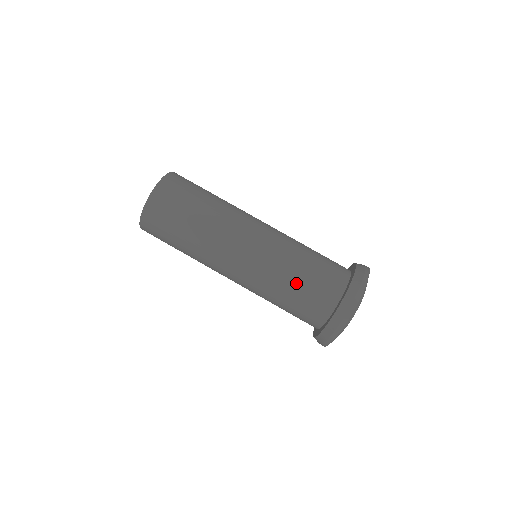
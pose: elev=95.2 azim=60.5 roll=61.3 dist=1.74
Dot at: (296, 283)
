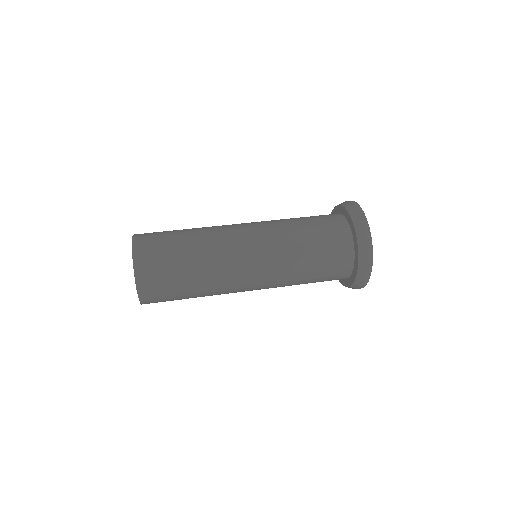
Dot at: (302, 220)
